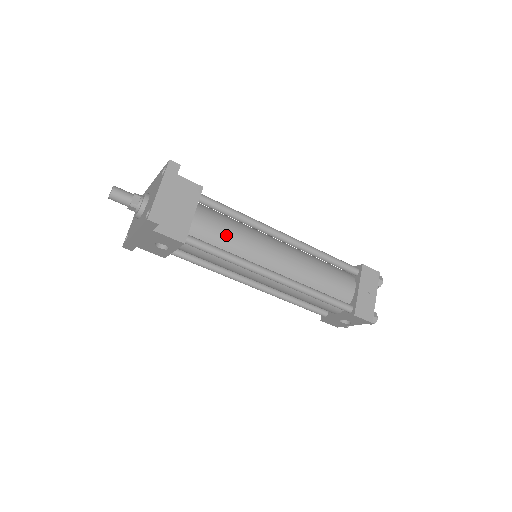
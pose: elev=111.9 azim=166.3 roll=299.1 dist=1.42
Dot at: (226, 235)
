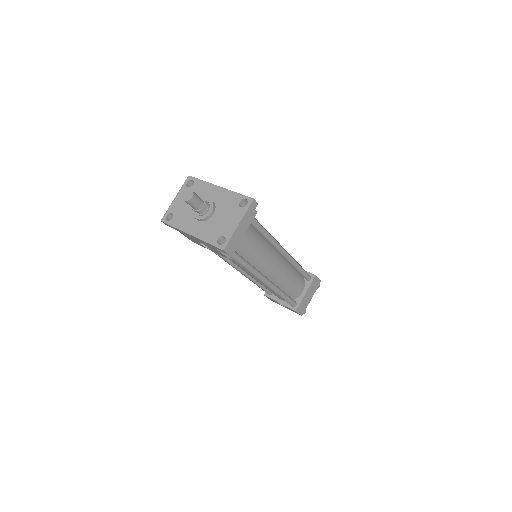
Dot at: (253, 250)
